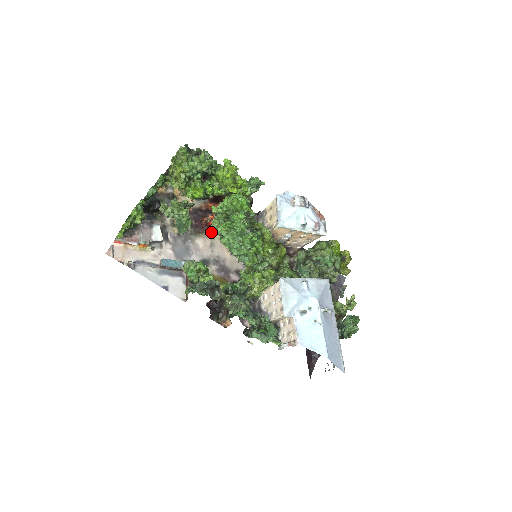
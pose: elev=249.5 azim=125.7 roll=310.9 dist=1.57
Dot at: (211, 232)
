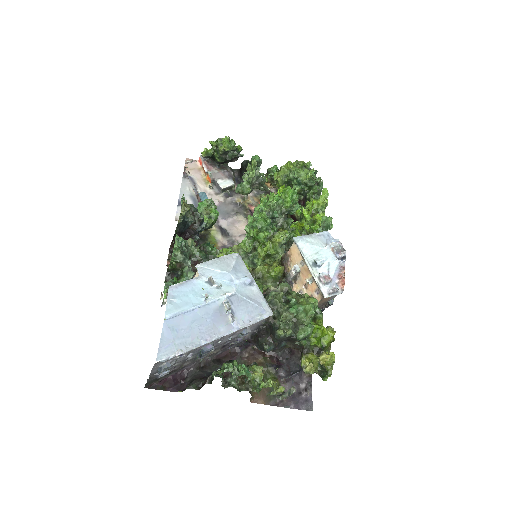
Dot at: occluded
